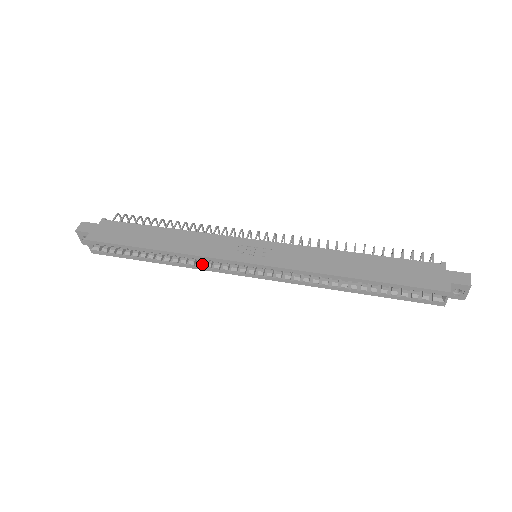
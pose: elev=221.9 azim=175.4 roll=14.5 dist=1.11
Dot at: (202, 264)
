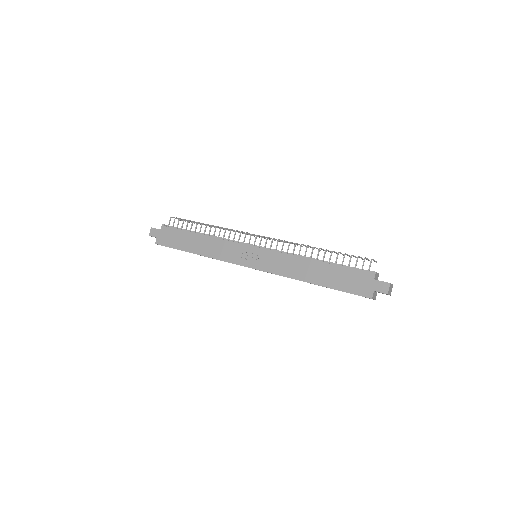
Dot at: occluded
